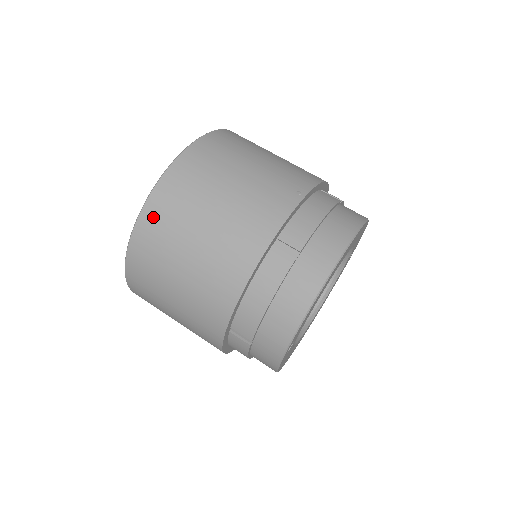
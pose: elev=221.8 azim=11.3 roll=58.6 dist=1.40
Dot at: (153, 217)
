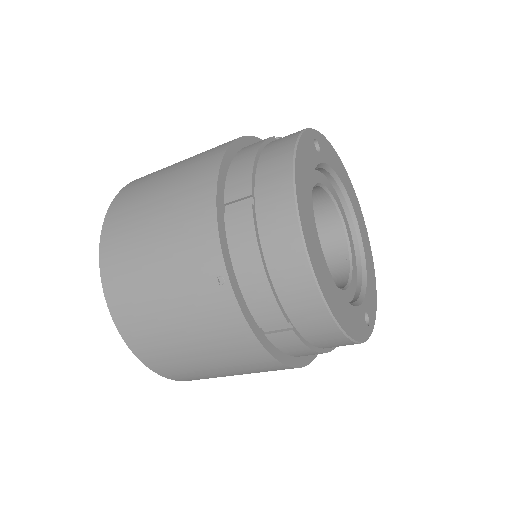
Dot at: (179, 377)
